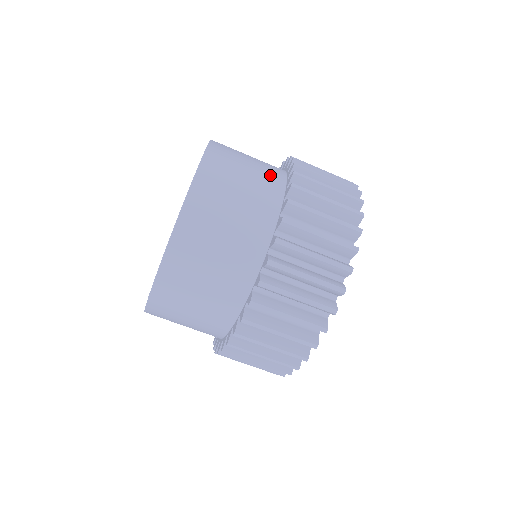
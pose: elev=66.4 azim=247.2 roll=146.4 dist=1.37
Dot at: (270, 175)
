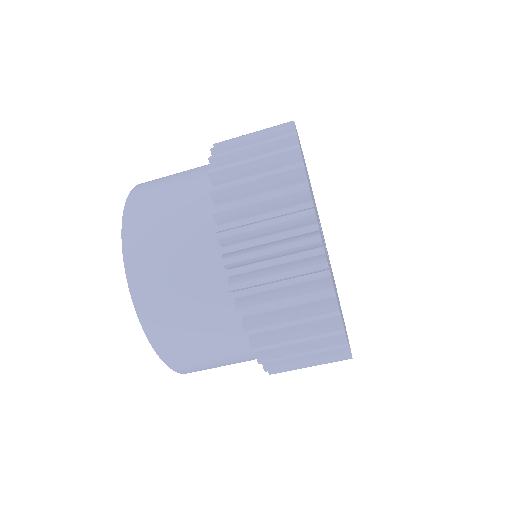
Dot at: occluded
